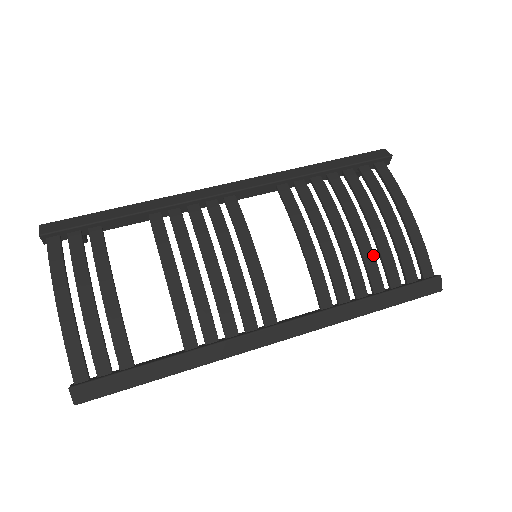
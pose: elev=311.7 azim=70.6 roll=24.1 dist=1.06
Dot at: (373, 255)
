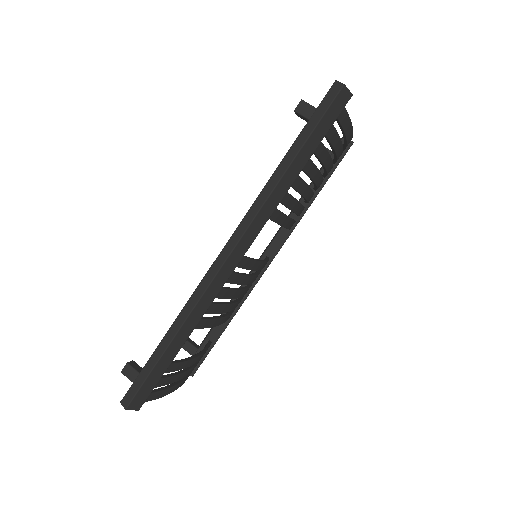
Dot at: occluded
